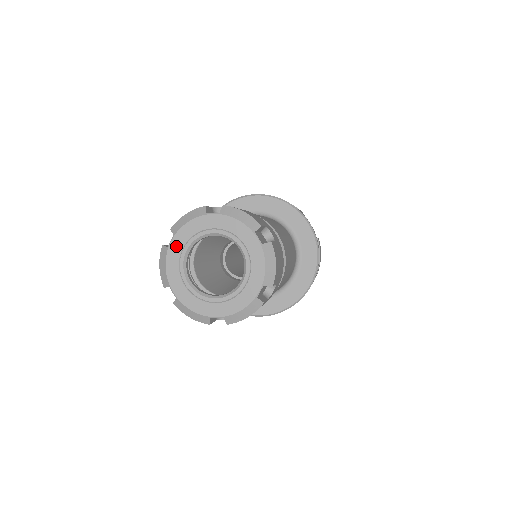
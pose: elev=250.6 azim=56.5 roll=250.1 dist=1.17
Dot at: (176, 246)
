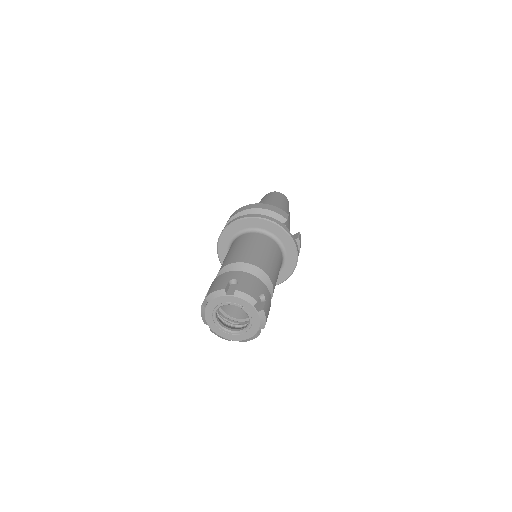
Dot at: (210, 308)
